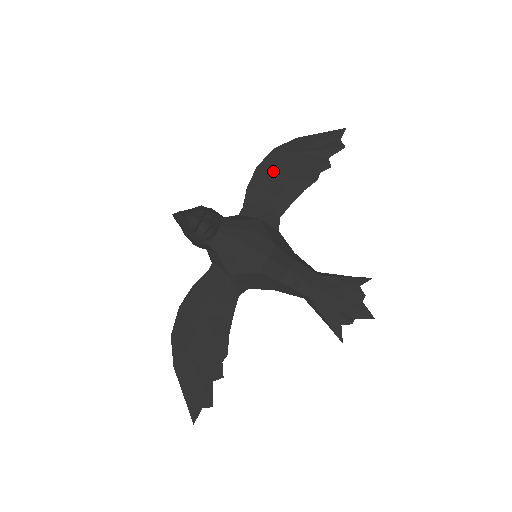
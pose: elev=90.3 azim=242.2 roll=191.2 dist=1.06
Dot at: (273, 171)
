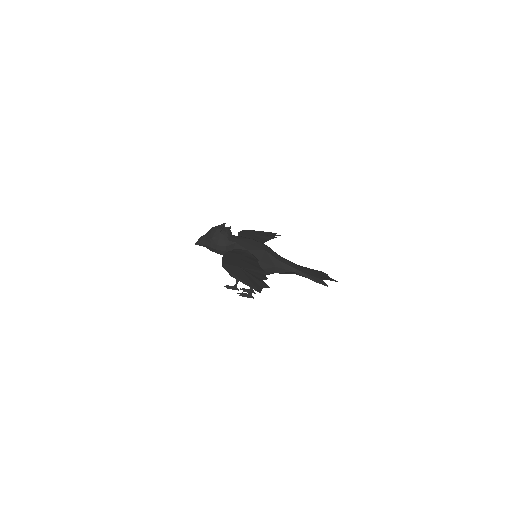
Dot at: (249, 233)
